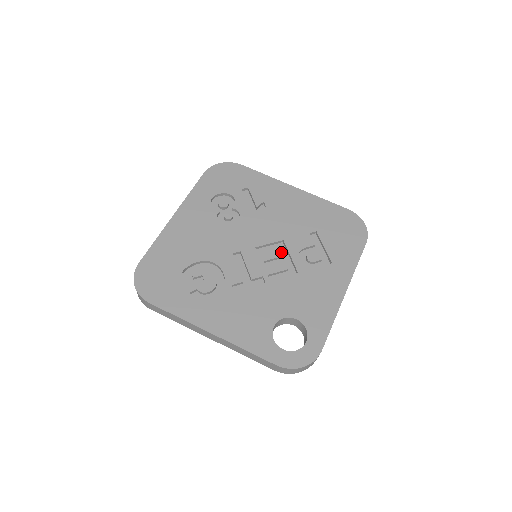
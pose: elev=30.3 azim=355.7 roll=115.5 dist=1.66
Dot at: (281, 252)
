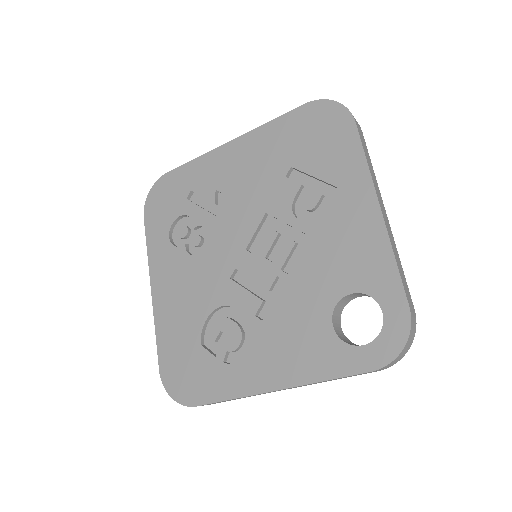
Dot at: (275, 228)
